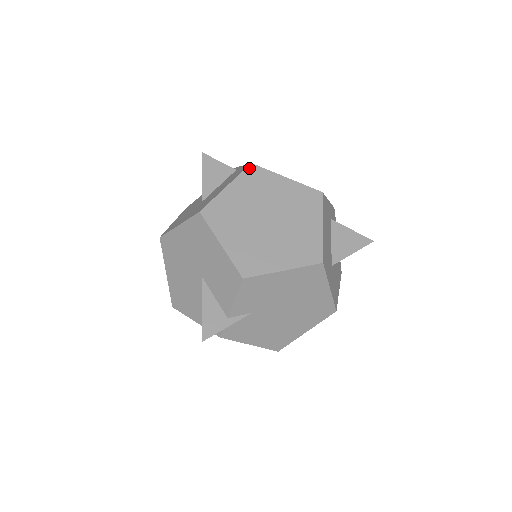
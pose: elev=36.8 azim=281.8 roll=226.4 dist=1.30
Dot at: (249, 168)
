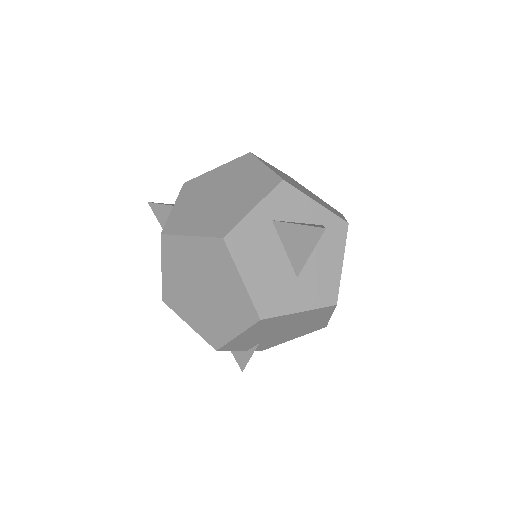
Dot at: (162, 241)
